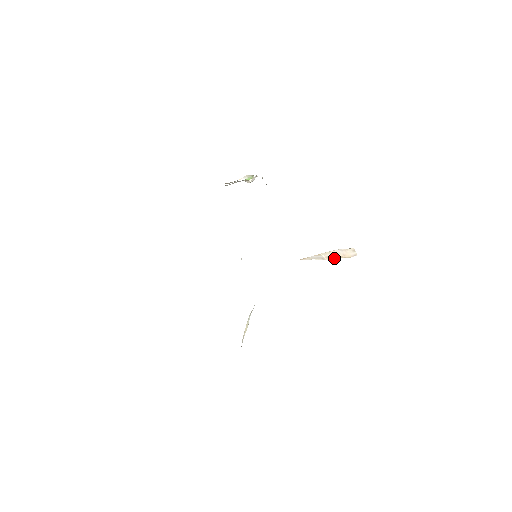
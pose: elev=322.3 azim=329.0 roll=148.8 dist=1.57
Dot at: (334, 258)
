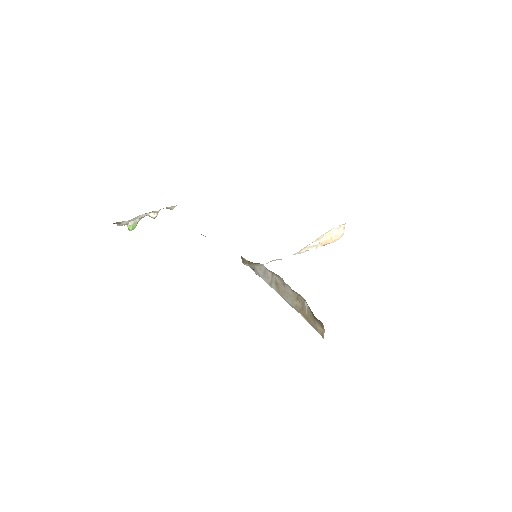
Dot at: (325, 244)
